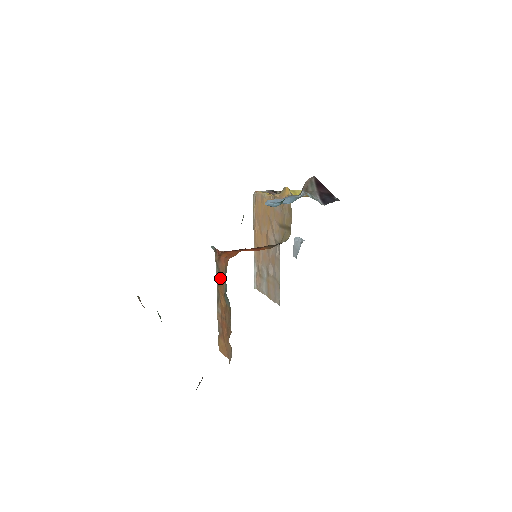
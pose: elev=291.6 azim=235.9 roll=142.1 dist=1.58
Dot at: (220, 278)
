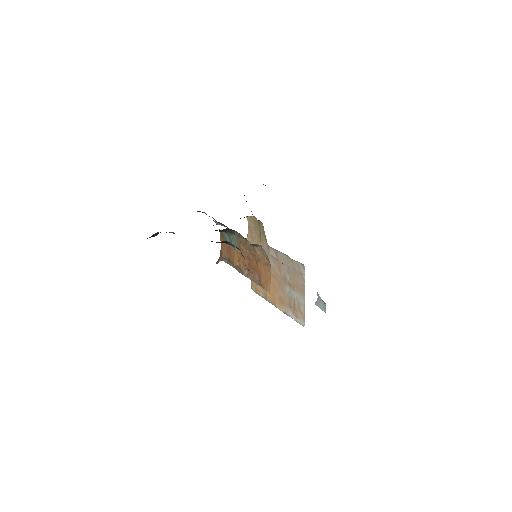
Dot at: (229, 257)
